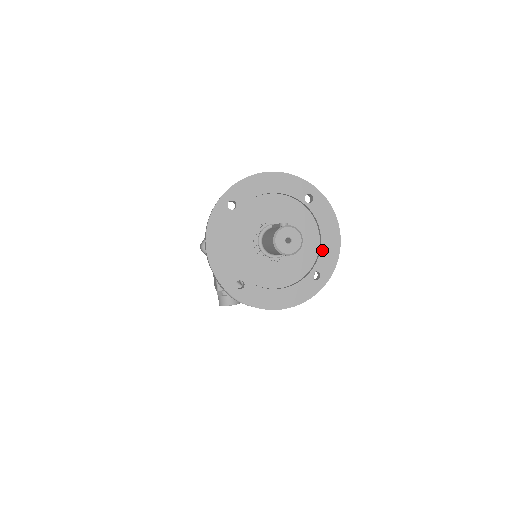
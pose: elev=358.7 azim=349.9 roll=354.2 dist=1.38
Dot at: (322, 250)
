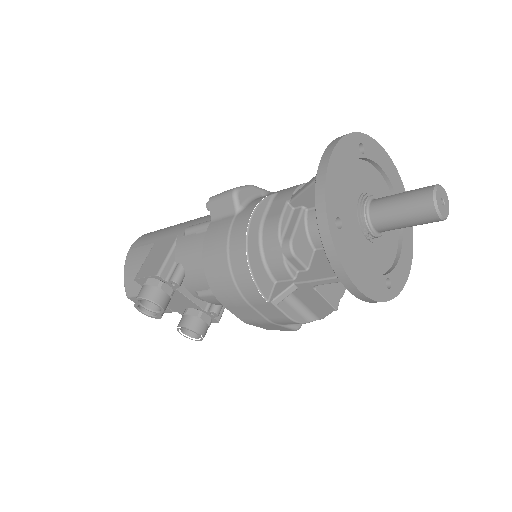
Dot at: (398, 264)
